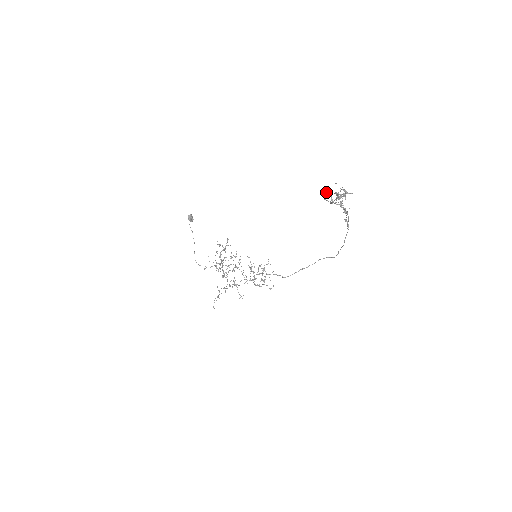
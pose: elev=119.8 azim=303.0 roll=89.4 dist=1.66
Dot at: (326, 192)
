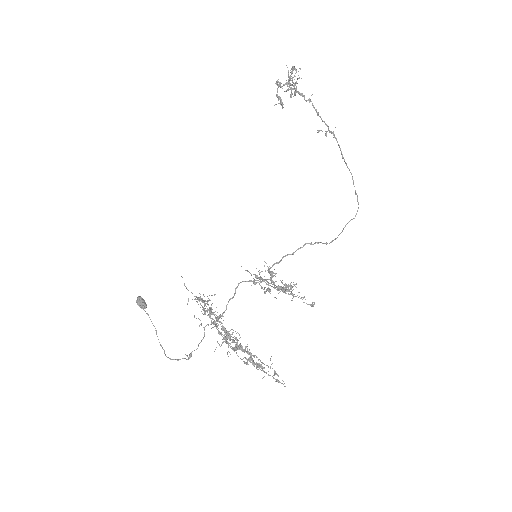
Dot at: occluded
